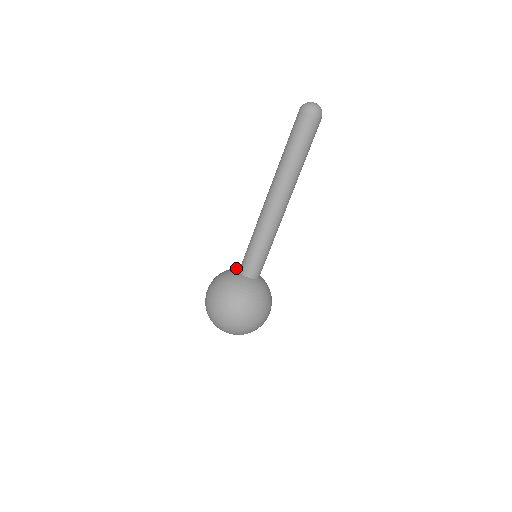
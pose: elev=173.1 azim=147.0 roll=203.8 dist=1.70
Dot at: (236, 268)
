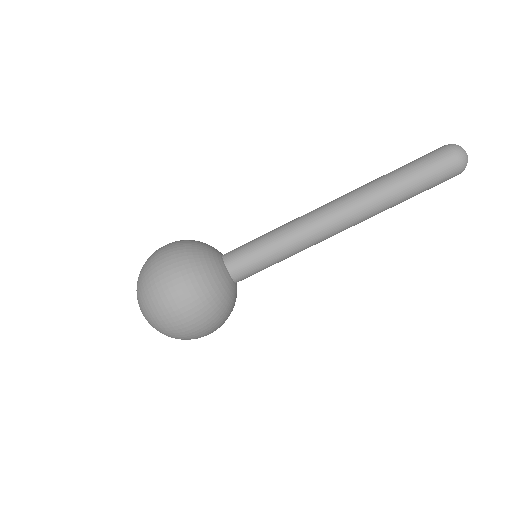
Dot at: (222, 266)
